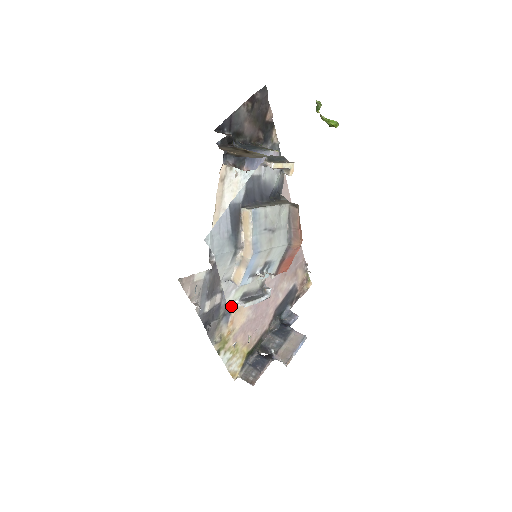
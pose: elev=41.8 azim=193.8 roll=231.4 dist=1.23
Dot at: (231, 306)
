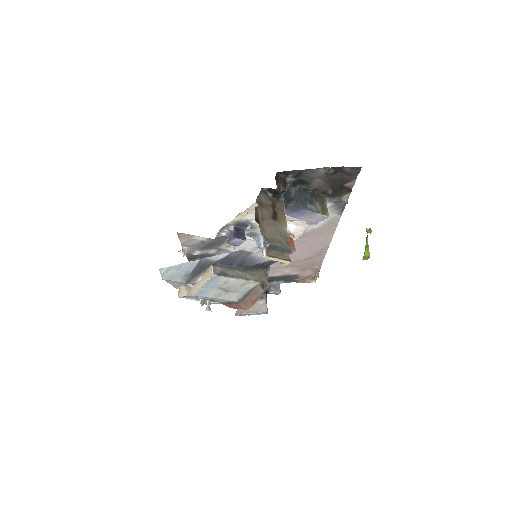
Dot at: occluded
